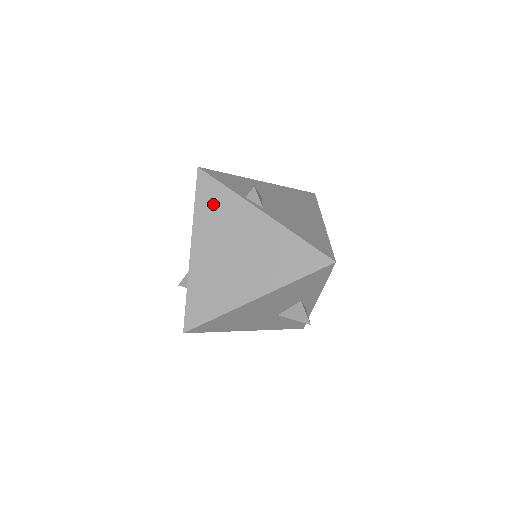
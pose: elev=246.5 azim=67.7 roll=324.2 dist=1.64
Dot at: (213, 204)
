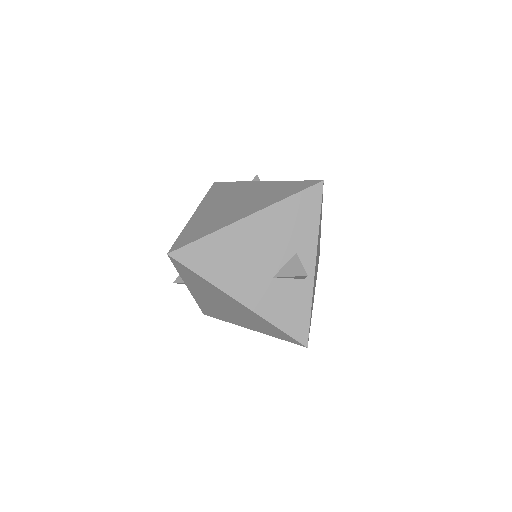
Dot at: (221, 190)
